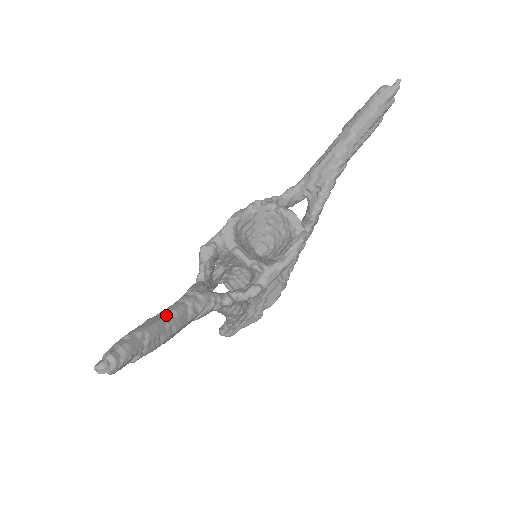
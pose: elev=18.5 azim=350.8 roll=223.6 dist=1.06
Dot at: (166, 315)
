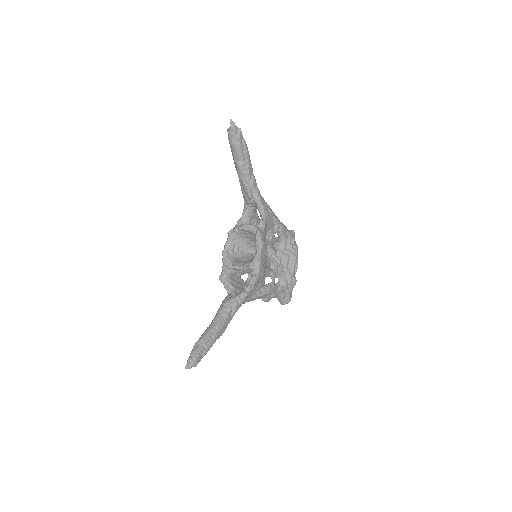
Dot at: (210, 326)
